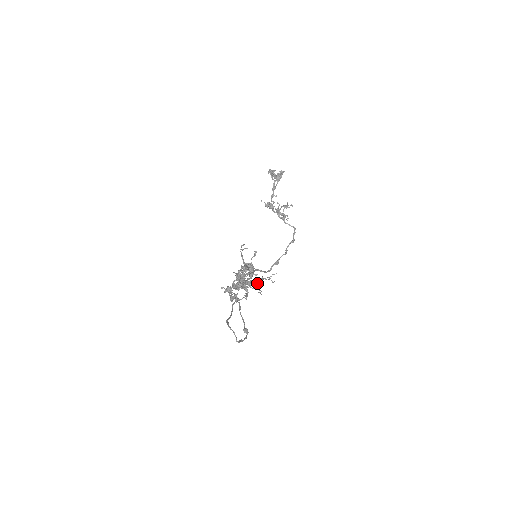
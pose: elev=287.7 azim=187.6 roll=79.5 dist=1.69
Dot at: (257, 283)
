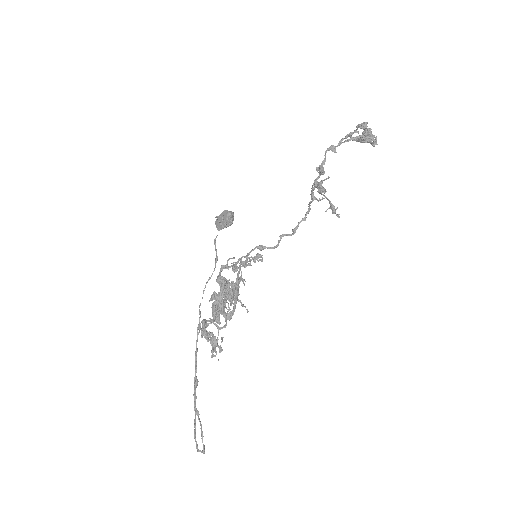
Dot at: occluded
